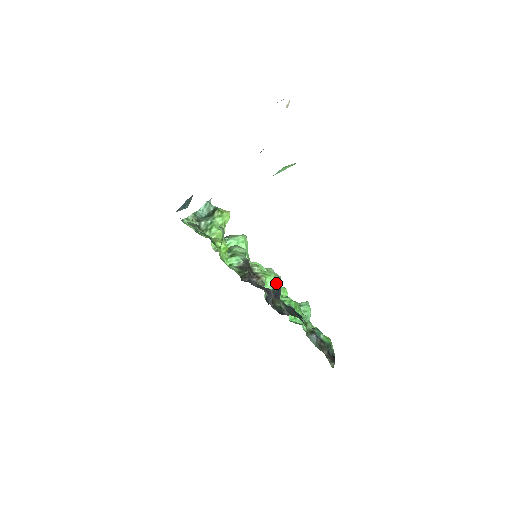
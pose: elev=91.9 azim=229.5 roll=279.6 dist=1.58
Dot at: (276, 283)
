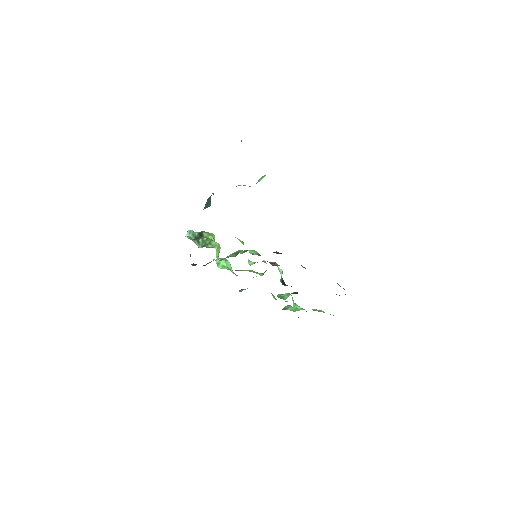
Dot at: occluded
